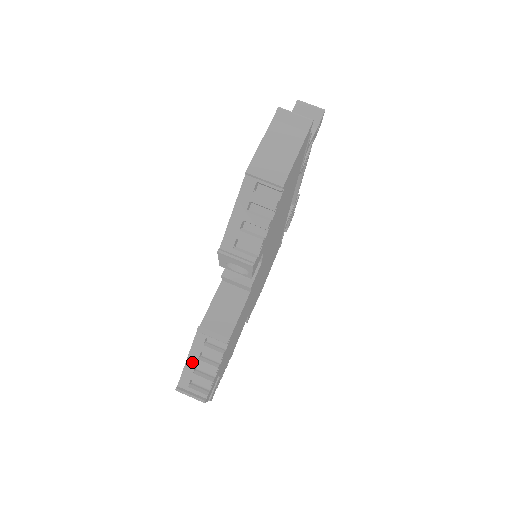
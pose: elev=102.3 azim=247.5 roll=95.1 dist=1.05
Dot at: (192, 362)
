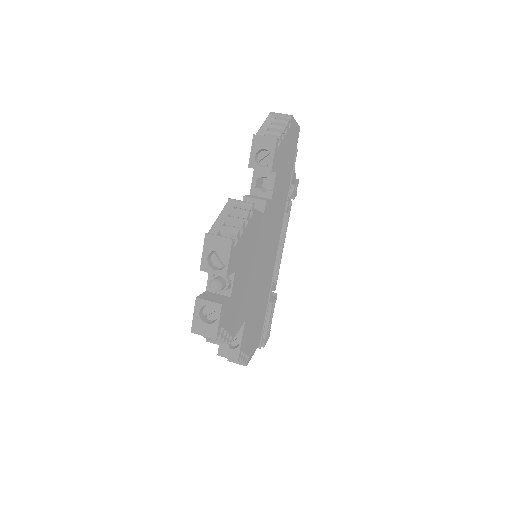
Dot at: (222, 219)
